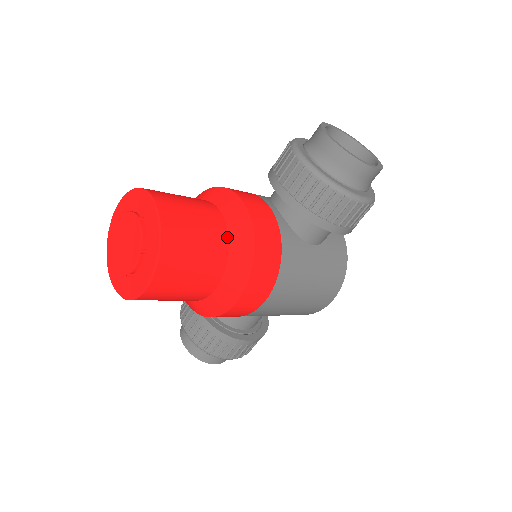
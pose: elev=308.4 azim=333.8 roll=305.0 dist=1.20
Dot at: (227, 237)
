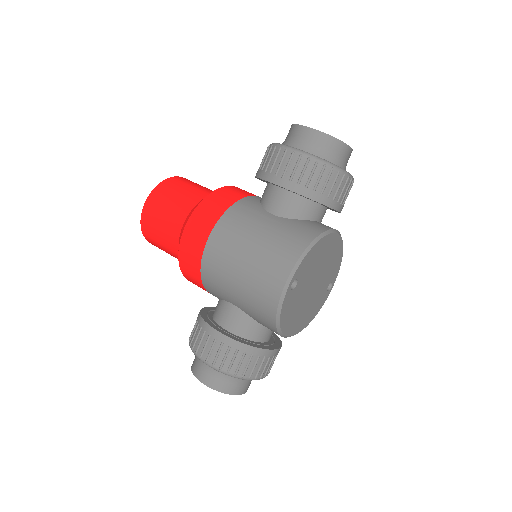
Dot at: occluded
